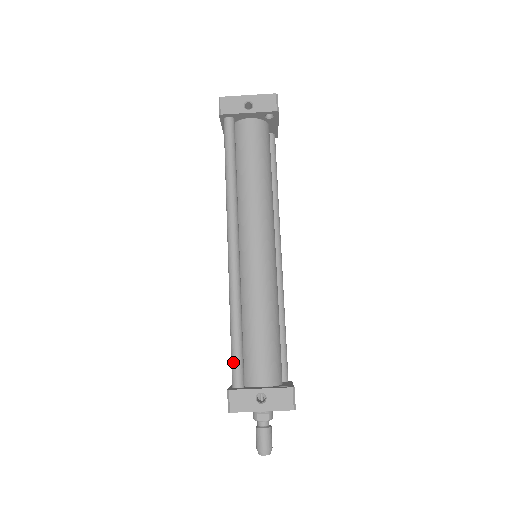
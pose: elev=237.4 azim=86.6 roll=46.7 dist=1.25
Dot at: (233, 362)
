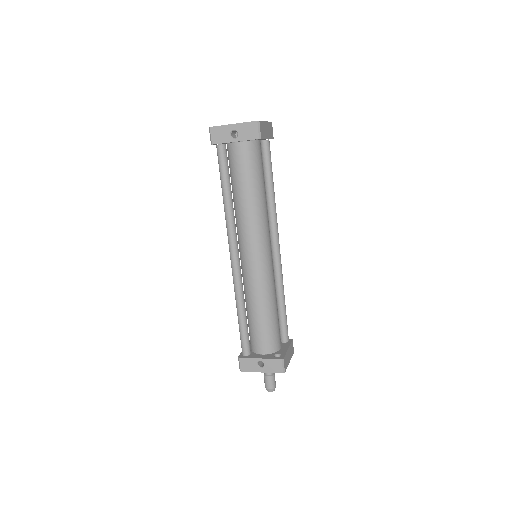
Dot at: (241, 339)
